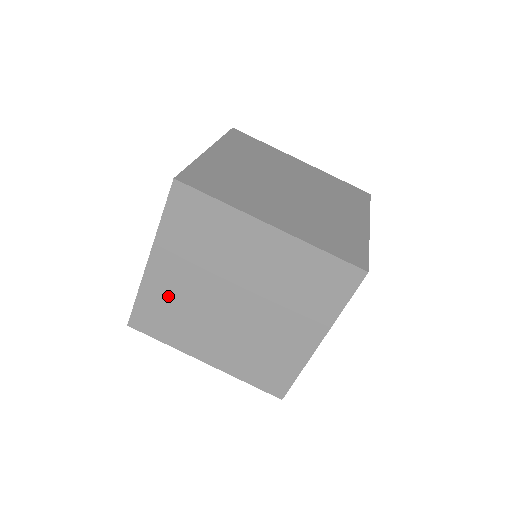
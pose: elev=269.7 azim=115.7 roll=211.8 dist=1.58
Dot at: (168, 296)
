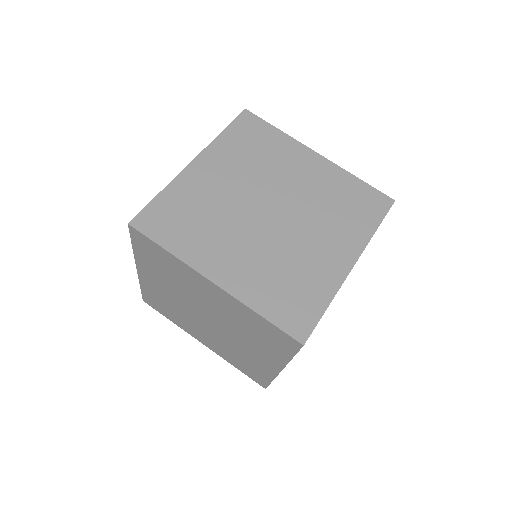
Dot at: (160, 296)
